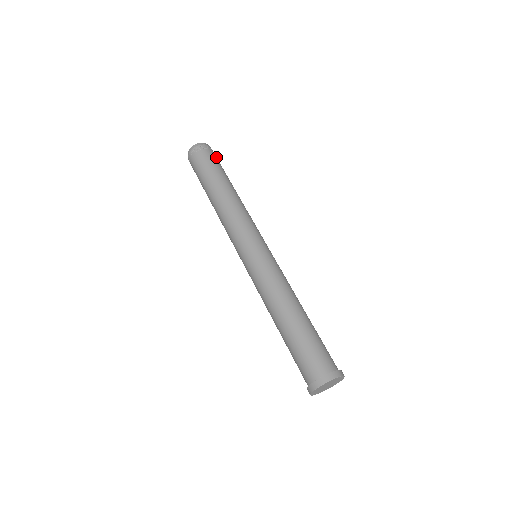
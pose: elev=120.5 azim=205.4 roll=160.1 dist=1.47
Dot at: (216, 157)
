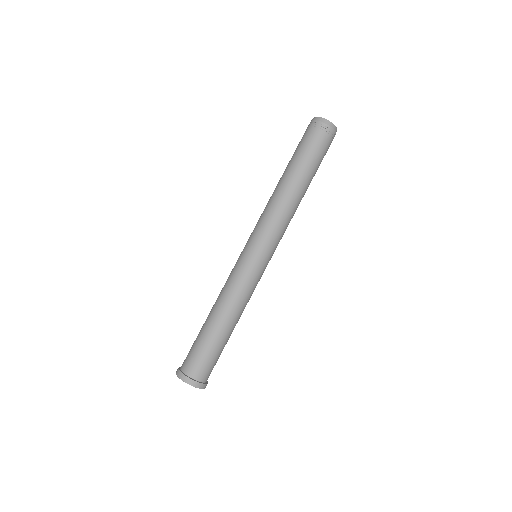
Dot at: (328, 147)
